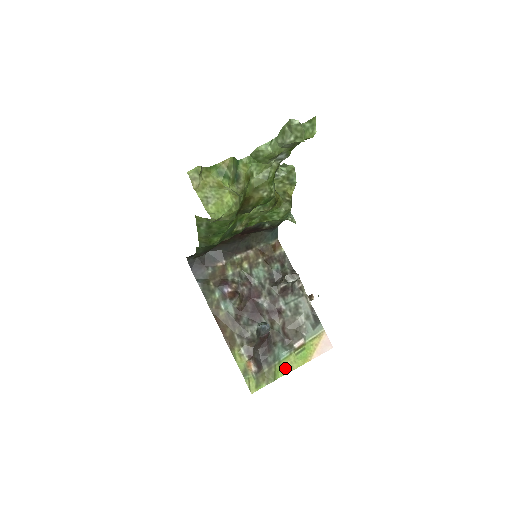
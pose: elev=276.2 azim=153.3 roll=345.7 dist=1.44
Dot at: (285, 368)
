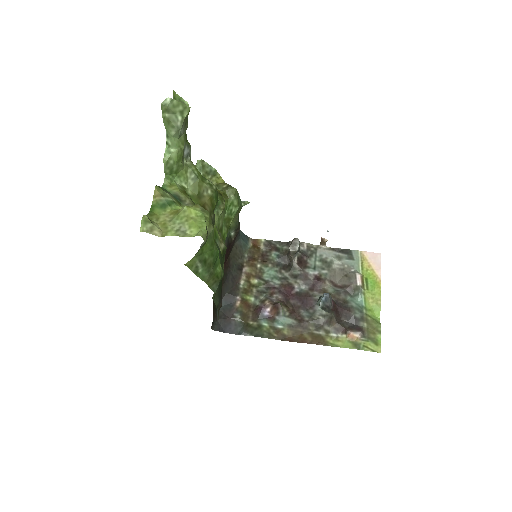
Dot at: (374, 307)
